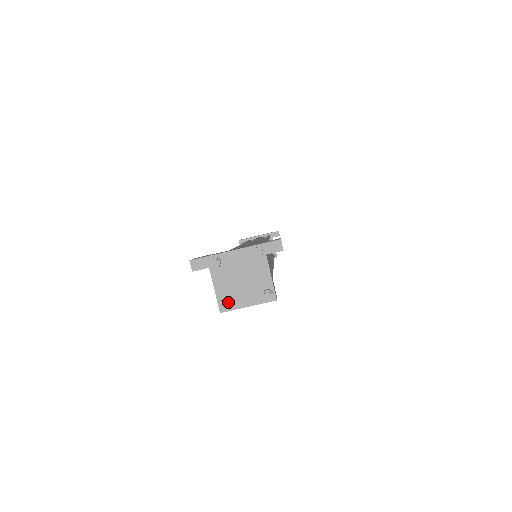
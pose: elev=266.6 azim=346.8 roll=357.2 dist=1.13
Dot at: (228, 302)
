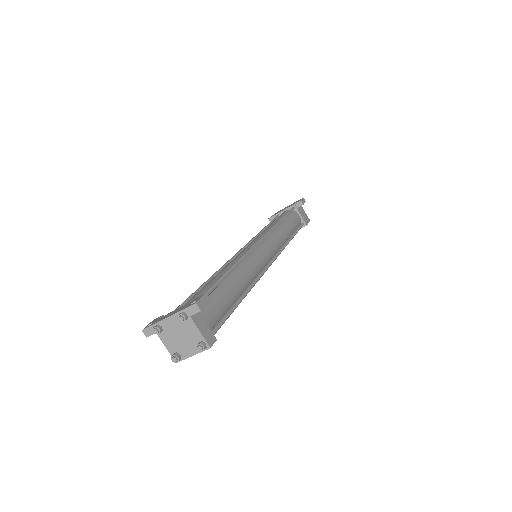
Dot at: (176, 356)
